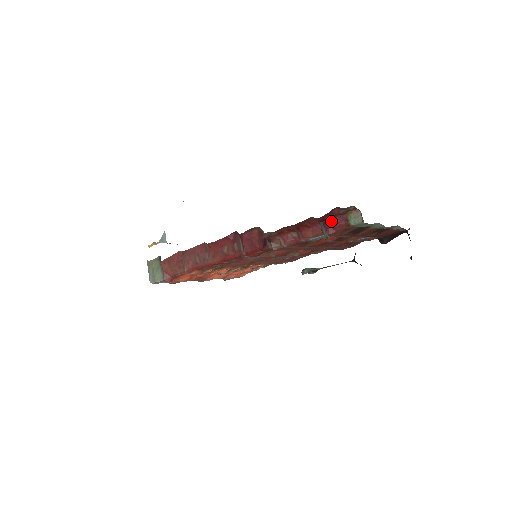
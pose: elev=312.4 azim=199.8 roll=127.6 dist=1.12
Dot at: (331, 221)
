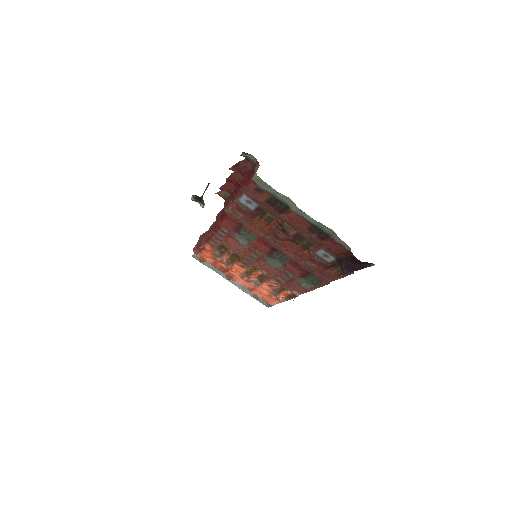
Dot at: (247, 177)
